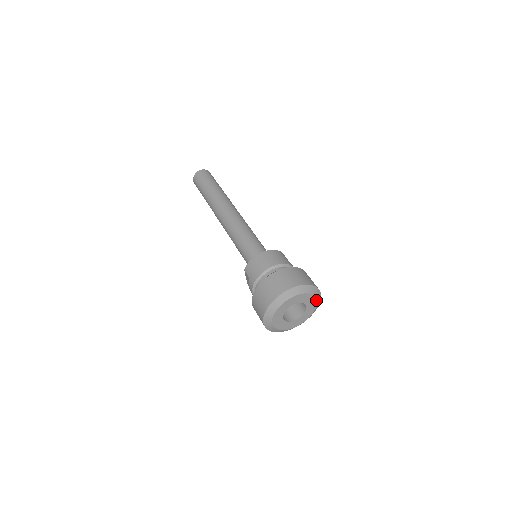
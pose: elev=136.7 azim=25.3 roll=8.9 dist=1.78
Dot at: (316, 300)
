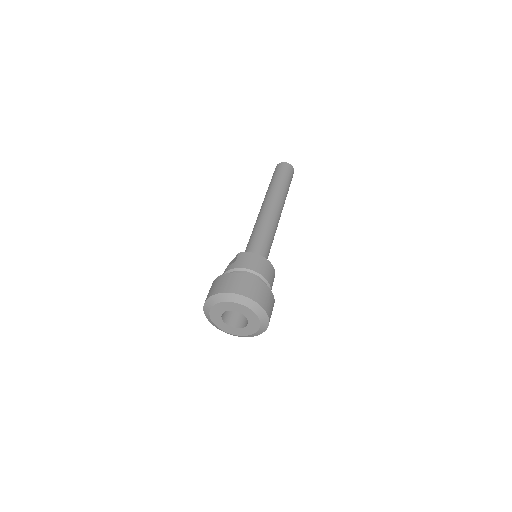
Dot at: (258, 330)
